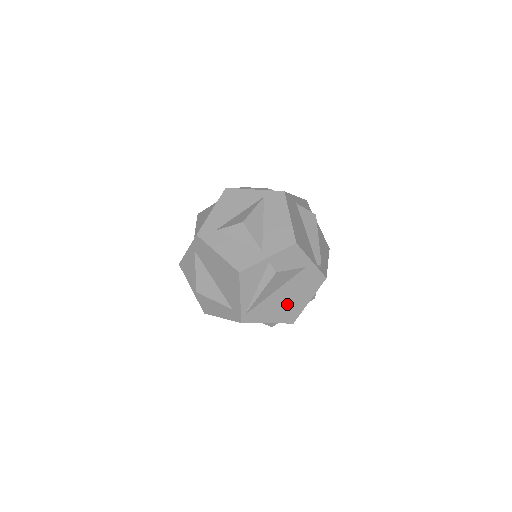
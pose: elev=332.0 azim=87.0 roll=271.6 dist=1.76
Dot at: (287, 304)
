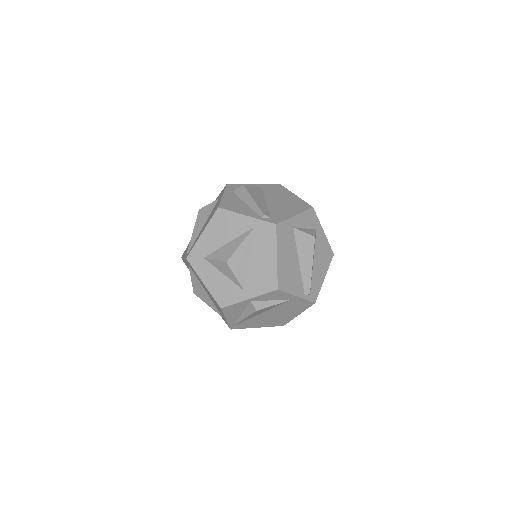
Dot at: (275, 318)
